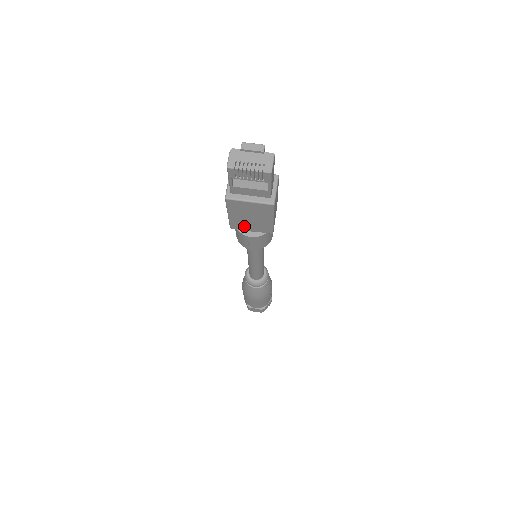
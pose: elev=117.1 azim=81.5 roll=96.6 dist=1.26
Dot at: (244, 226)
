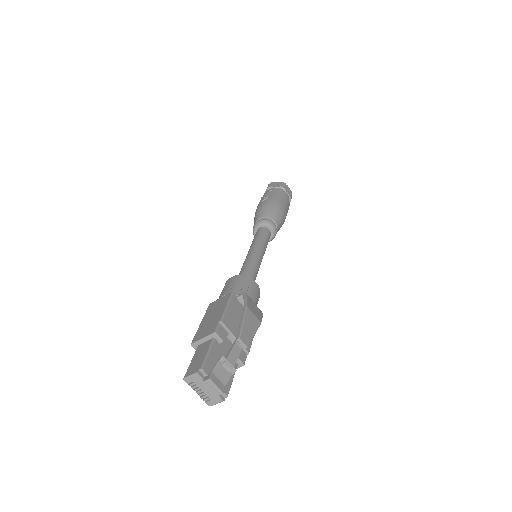
Dot at: occluded
